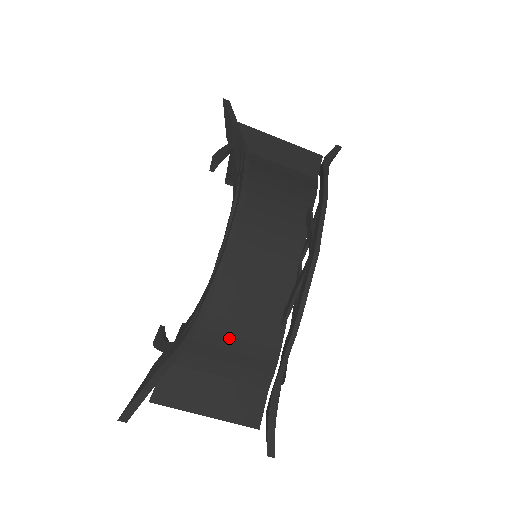
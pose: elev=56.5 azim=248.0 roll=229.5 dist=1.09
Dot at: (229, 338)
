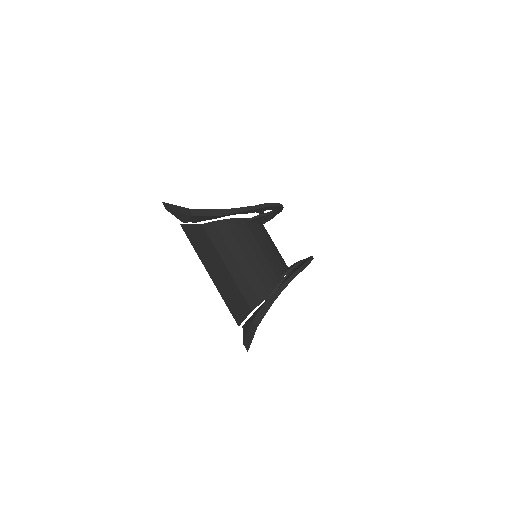
Dot at: (250, 249)
